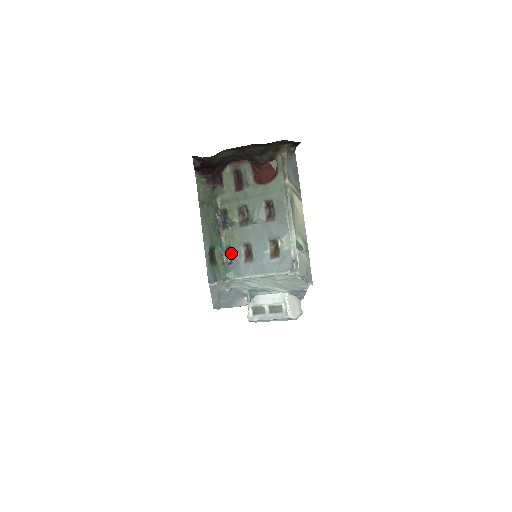
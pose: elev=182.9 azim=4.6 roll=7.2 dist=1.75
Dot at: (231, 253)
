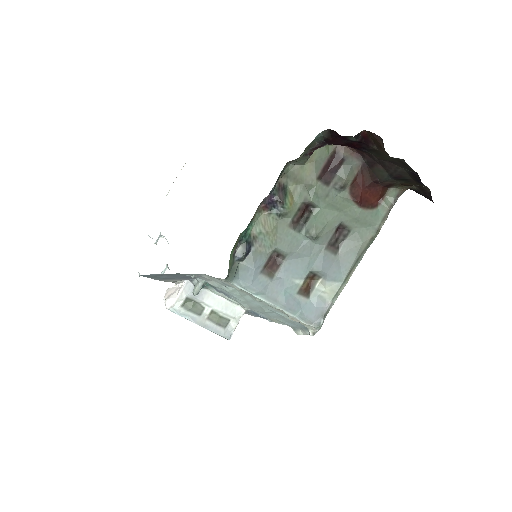
Dot at: (251, 247)
